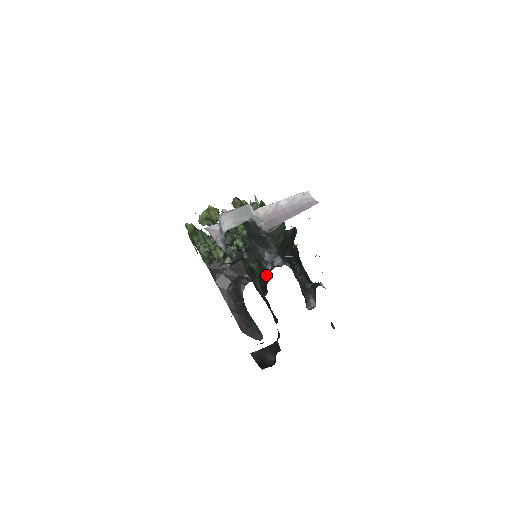
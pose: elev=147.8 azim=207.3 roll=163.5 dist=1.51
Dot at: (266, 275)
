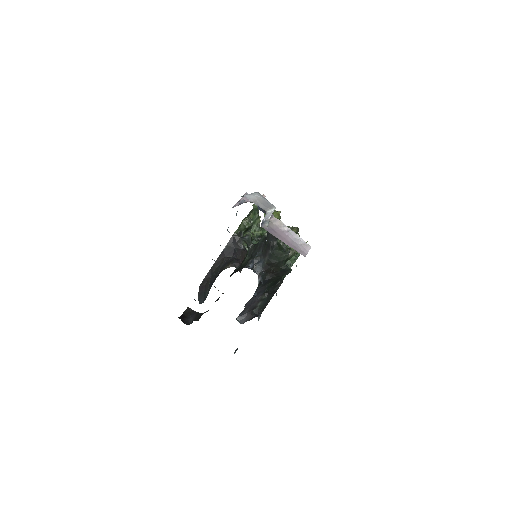
Dot at: (244, 267)
